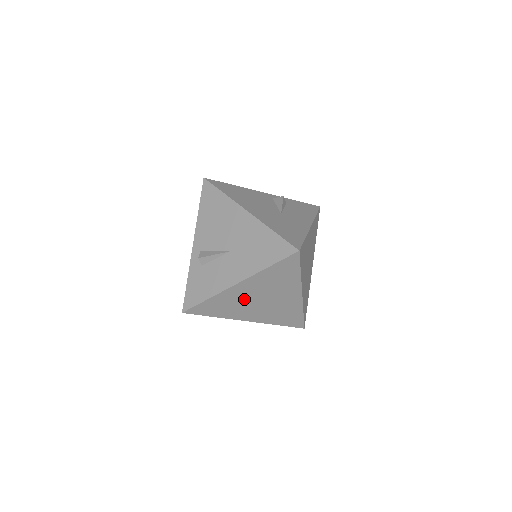
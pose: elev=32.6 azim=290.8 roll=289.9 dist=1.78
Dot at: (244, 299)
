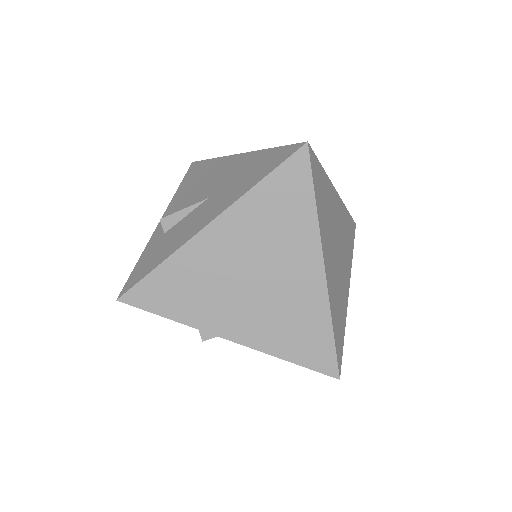
Dot at: (222, 271)
